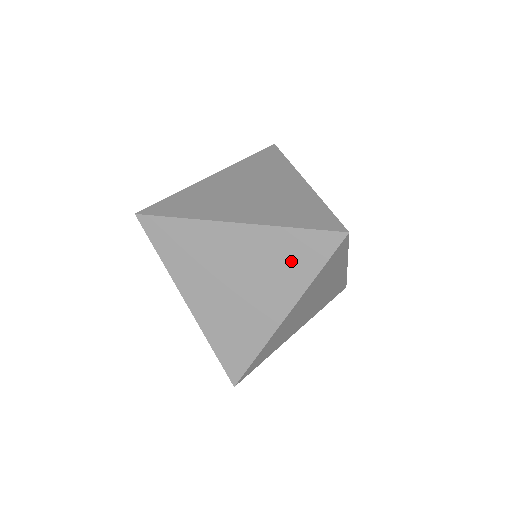
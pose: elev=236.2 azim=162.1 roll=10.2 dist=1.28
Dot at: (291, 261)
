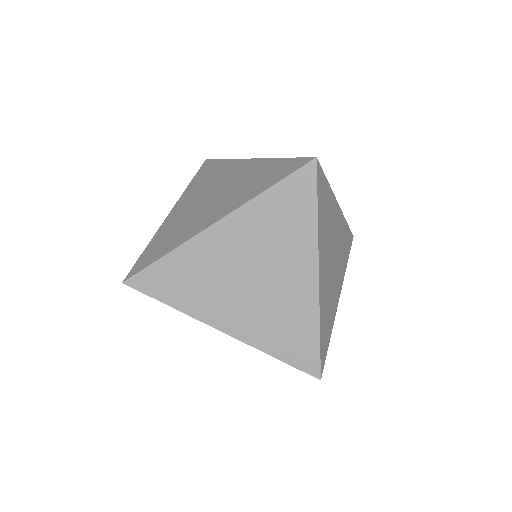
Dot at: (259, 180)
